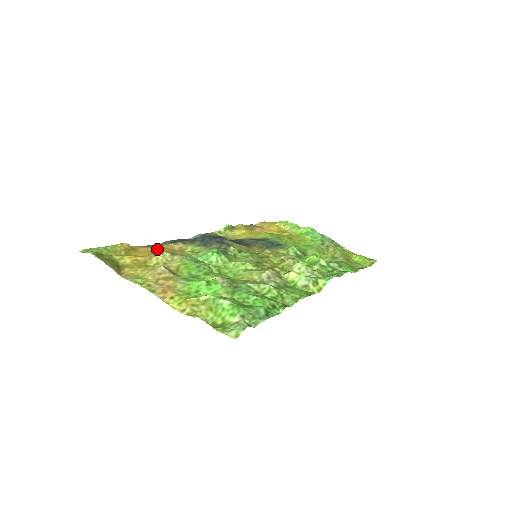
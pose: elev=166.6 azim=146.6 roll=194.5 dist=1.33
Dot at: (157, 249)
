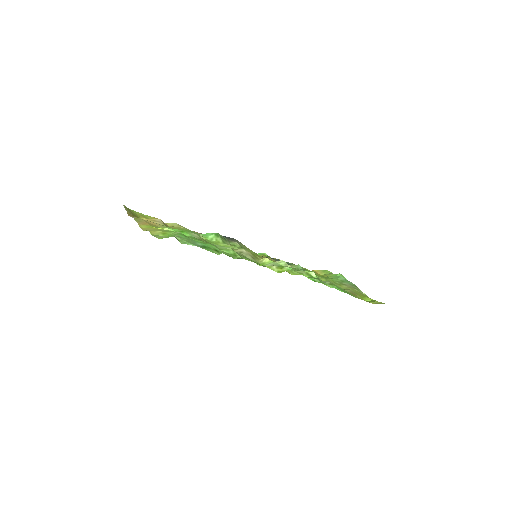
Dot at: occluded
